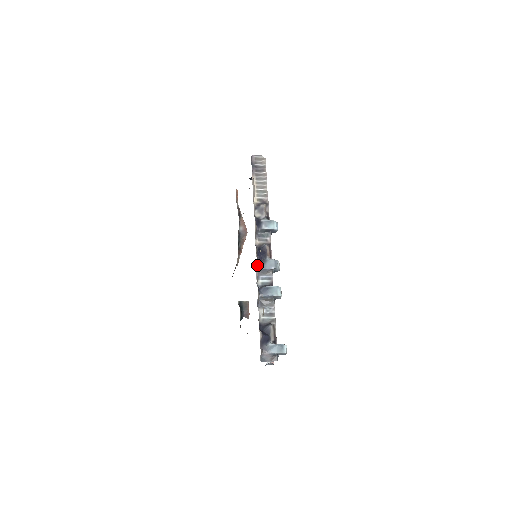
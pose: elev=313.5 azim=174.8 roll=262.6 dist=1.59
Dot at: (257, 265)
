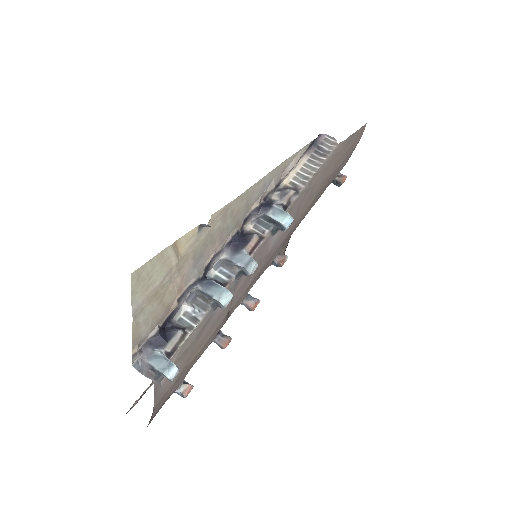
Dot at: (223, 249)
